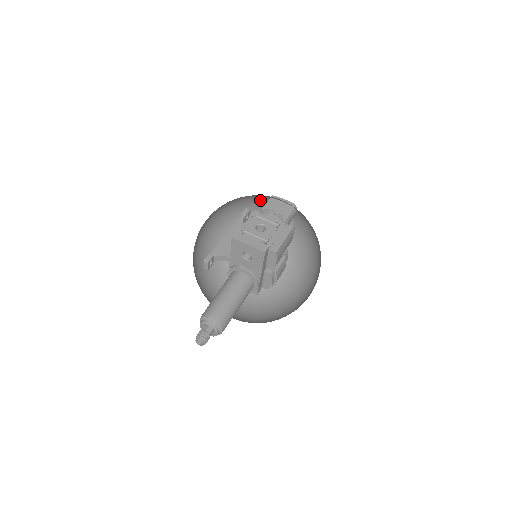
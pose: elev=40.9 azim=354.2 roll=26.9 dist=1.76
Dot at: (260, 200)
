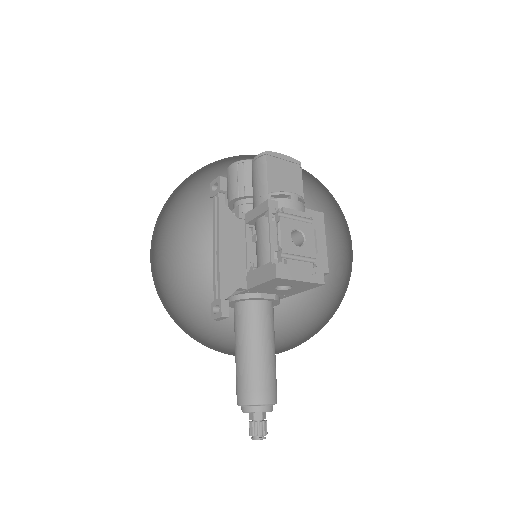
Dot at: occluded
